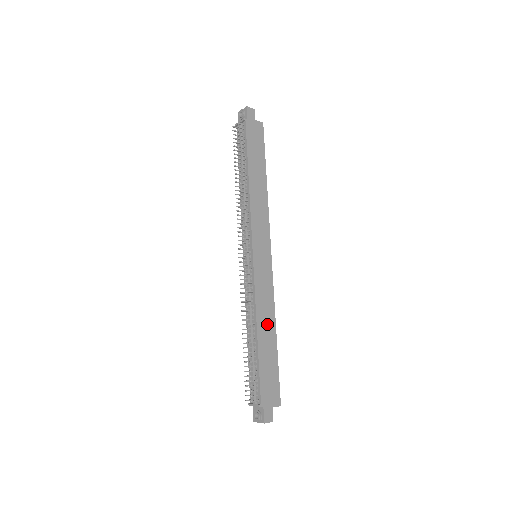
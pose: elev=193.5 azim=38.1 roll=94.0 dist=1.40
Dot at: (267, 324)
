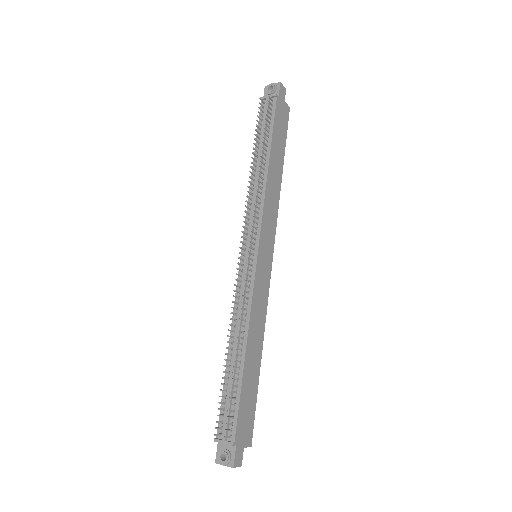
Dot at: (256, 341)
